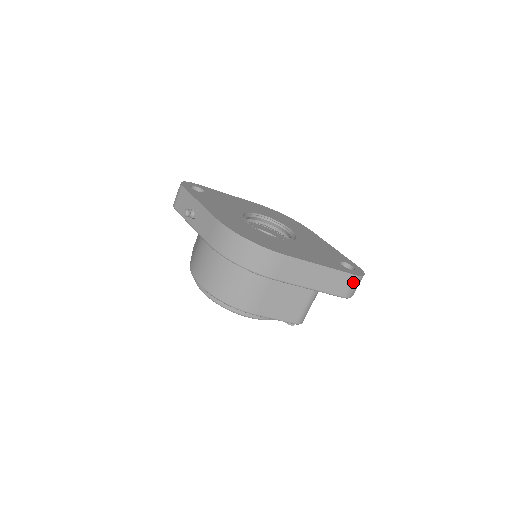
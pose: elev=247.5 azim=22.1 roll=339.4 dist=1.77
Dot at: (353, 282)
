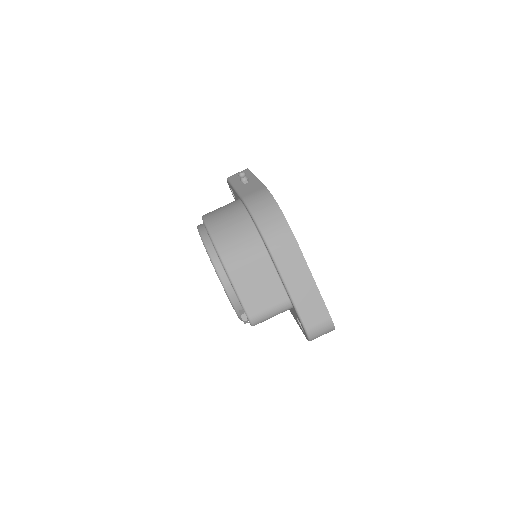
Dot at: (324, 322)
